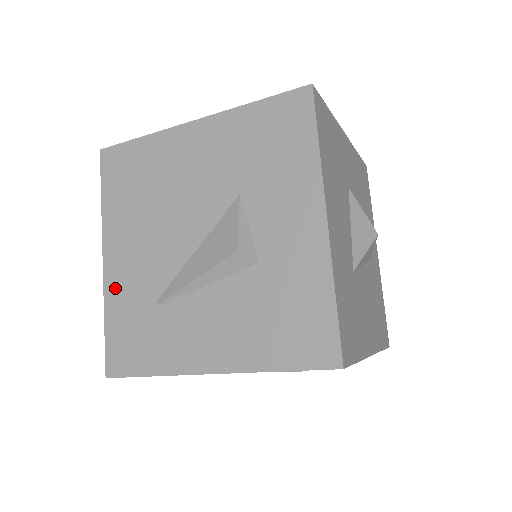
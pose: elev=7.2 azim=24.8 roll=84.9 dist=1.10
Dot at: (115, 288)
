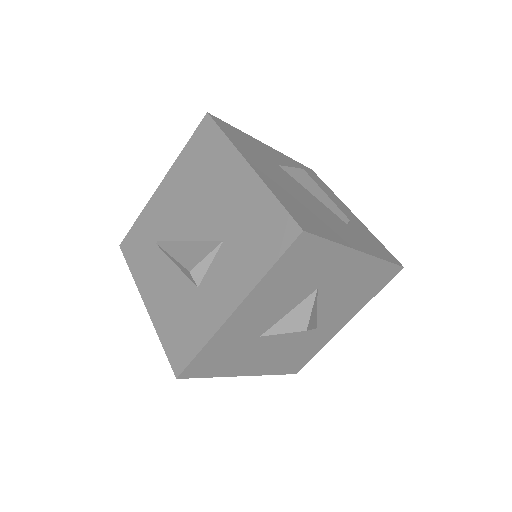
Dot at: (152, 208)
